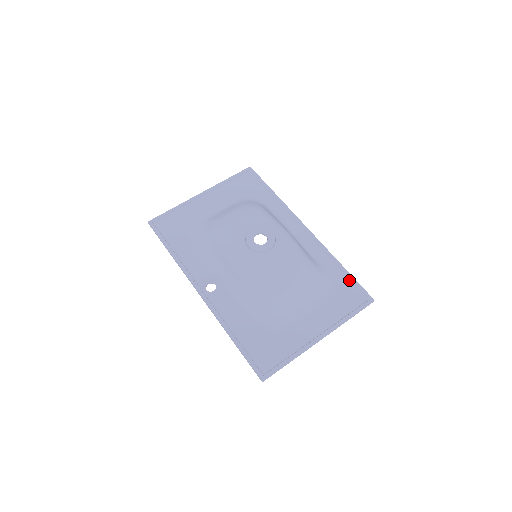
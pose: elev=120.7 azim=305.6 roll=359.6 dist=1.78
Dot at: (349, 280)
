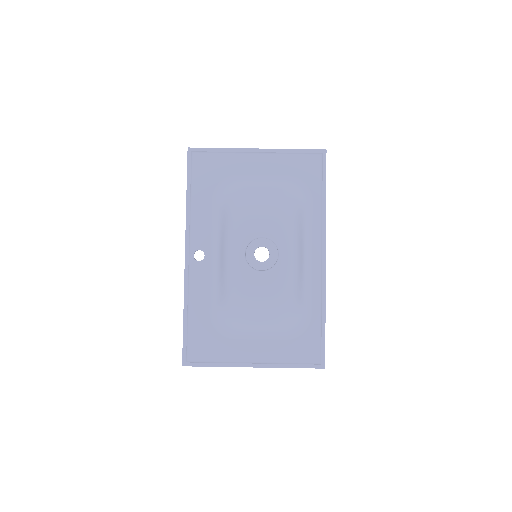
Dot at: (320, 335)
